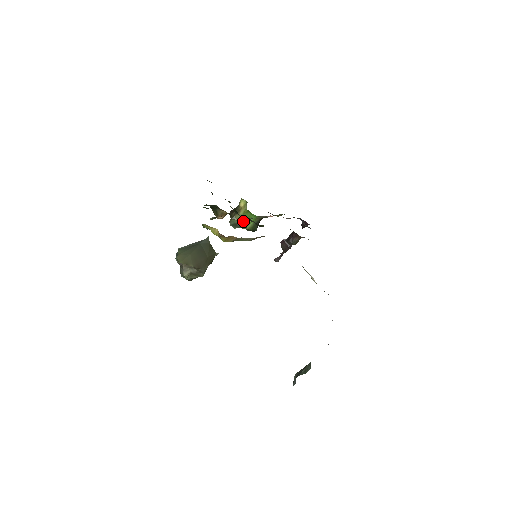
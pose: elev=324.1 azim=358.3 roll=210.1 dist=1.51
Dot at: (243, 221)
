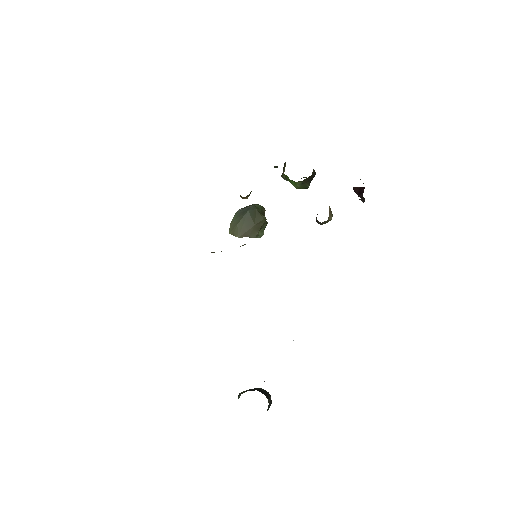
Dot at: (289, 181)
